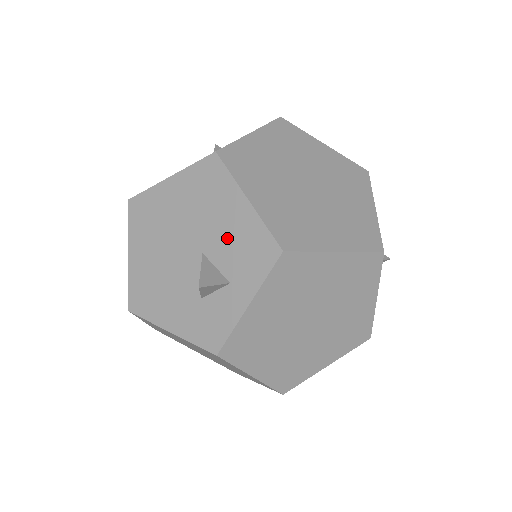
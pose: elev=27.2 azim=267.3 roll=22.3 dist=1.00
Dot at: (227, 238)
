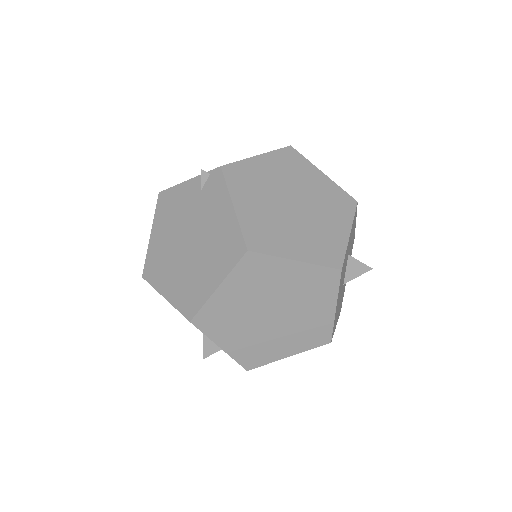
Dot at: occluded
